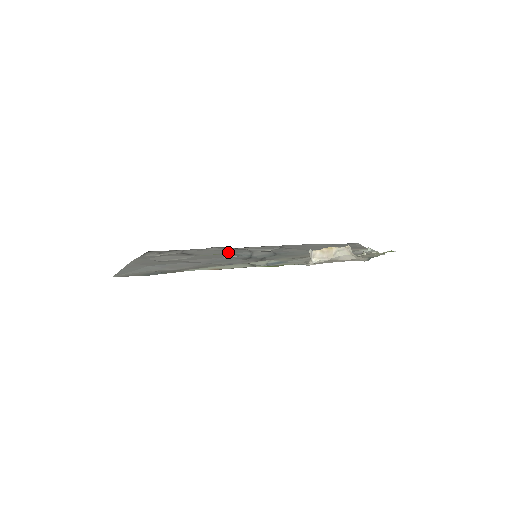
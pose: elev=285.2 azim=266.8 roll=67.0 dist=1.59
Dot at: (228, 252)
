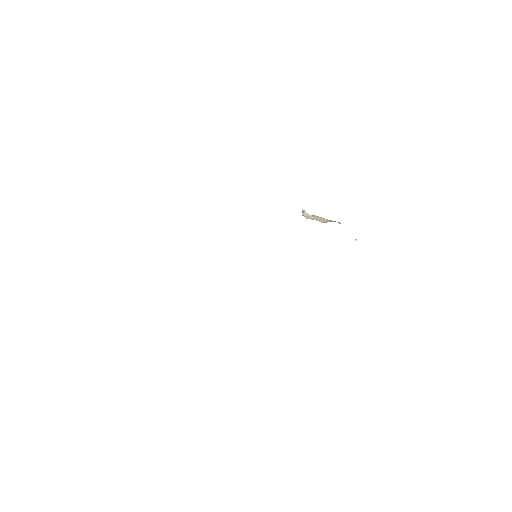
Dot at: occluded
